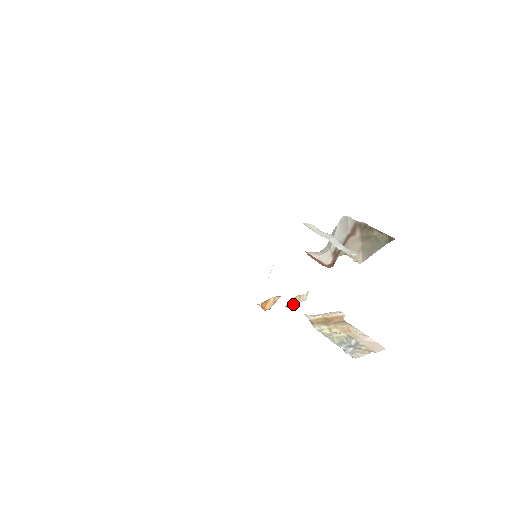
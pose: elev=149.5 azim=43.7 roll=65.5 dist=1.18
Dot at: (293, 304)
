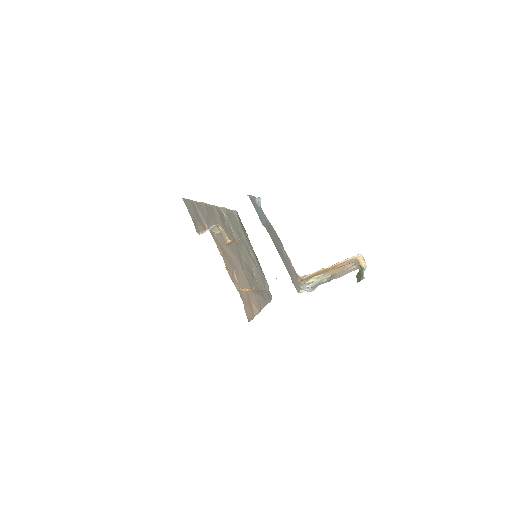
Dot at: occluded
